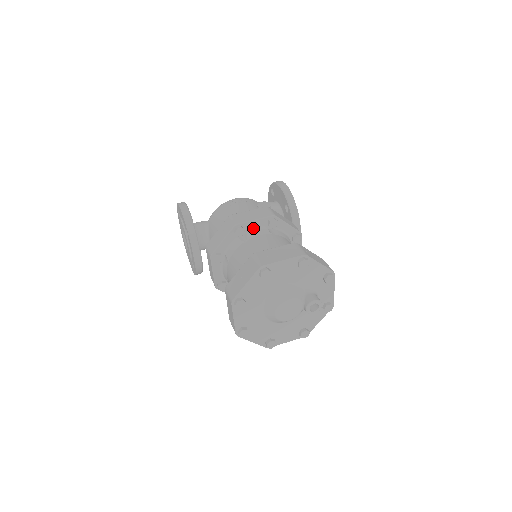
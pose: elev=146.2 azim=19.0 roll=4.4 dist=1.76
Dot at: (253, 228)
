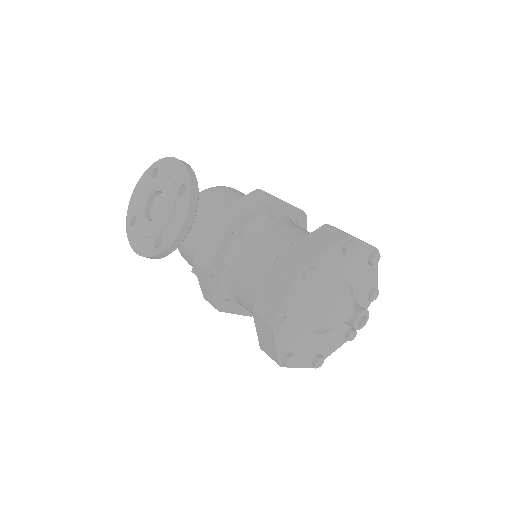
Dot at: (284, 214)
